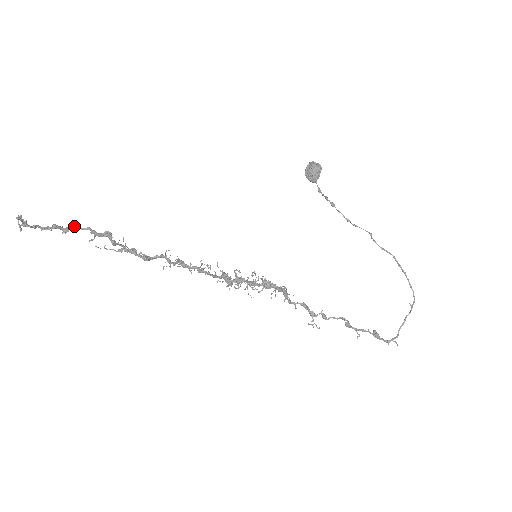
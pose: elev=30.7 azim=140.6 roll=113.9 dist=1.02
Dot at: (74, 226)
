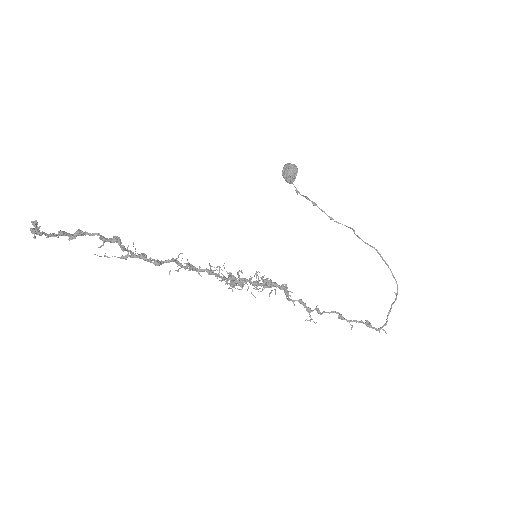
Dot at: (82, 232)
